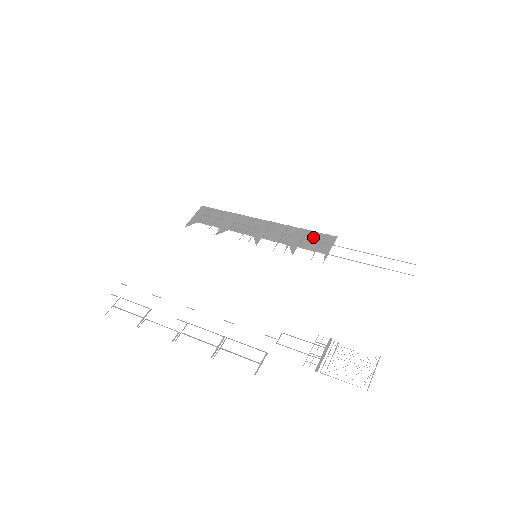
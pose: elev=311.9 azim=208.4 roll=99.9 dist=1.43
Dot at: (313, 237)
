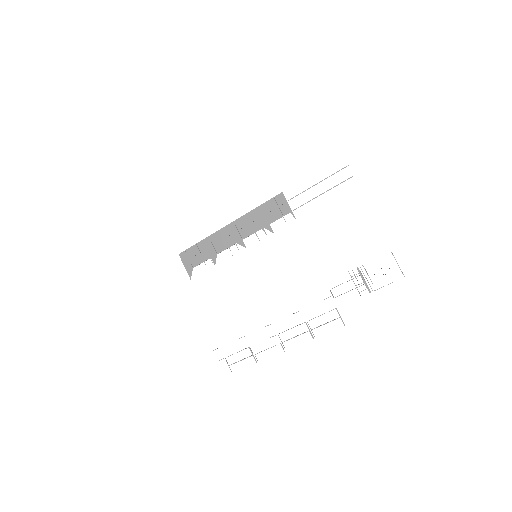
Dot at: (269, 207)
